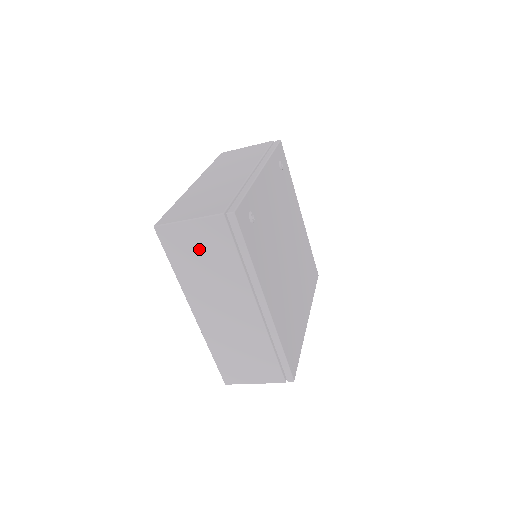
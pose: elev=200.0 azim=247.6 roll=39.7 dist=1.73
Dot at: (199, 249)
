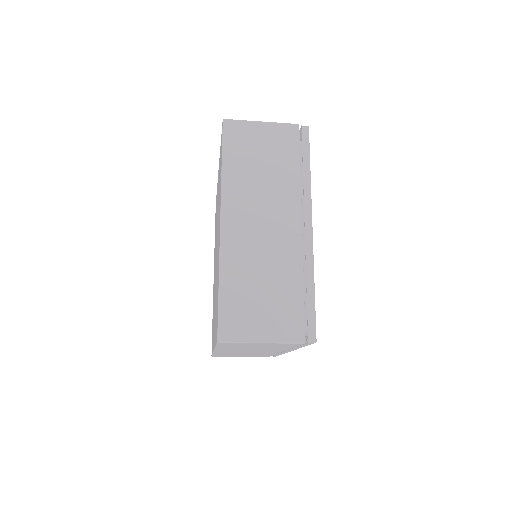
Dot at: (262, 150)
